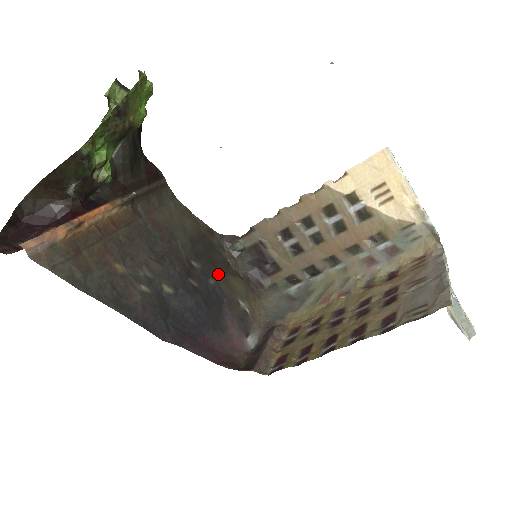
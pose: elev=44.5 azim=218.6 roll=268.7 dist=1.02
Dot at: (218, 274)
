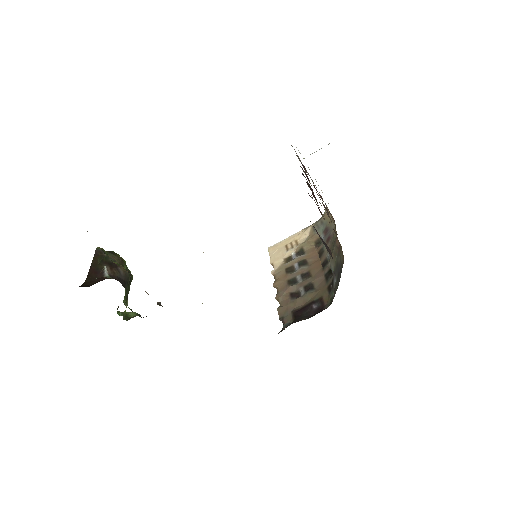
Dot at: occluded
